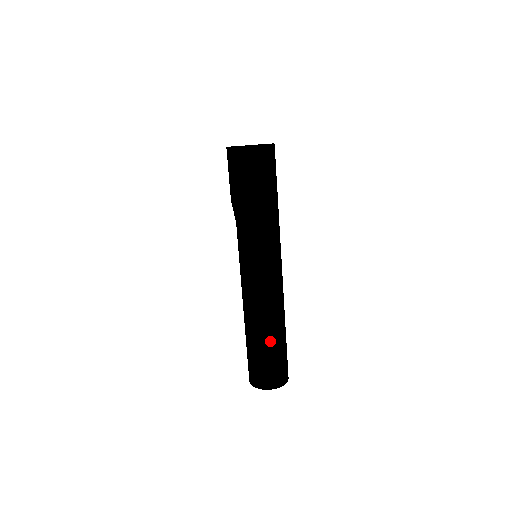
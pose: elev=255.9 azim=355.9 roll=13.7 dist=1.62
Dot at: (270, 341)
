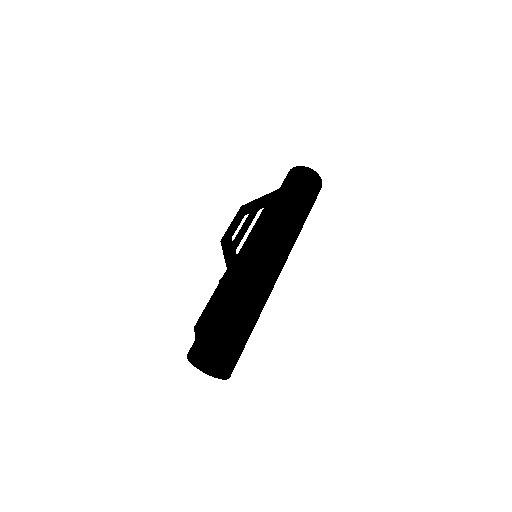
Dot at: (248, 313)
